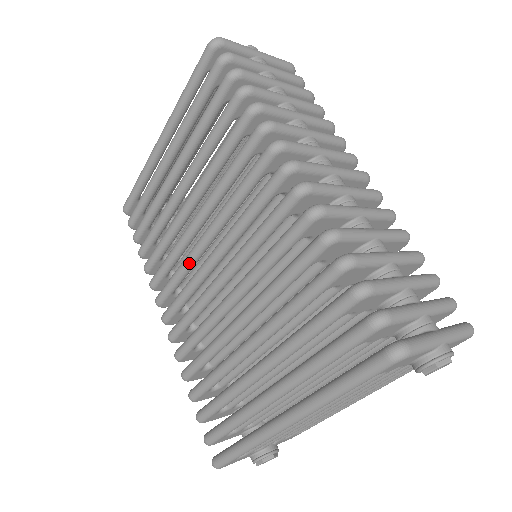
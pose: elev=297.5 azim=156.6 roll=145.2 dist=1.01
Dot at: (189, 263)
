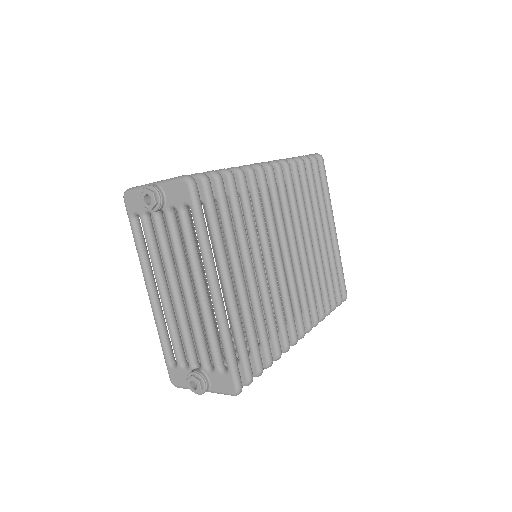
Dot at: occluded
